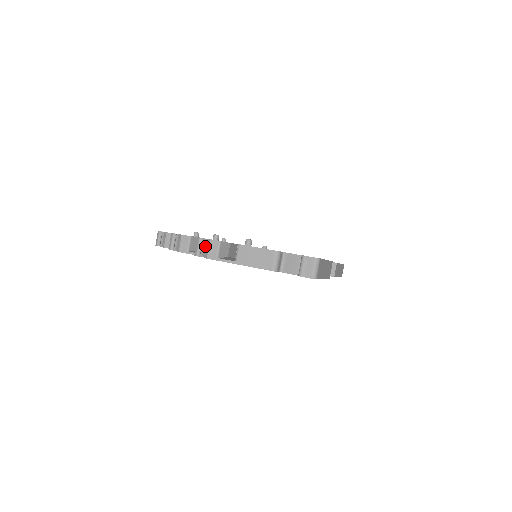
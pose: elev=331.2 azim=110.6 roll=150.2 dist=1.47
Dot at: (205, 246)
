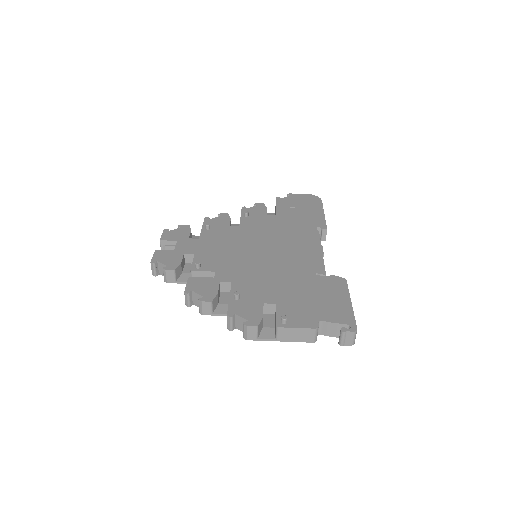
Dot at: (237, 321)
